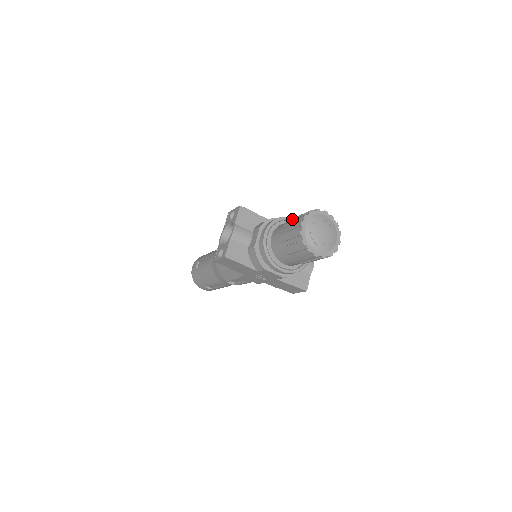
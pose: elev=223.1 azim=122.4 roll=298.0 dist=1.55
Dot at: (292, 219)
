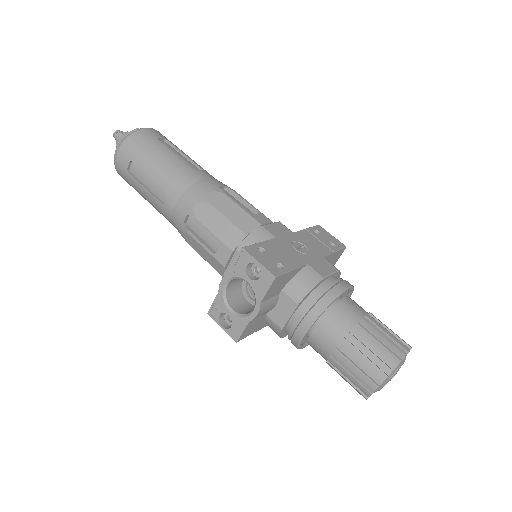
Dot at: (357, 339)
